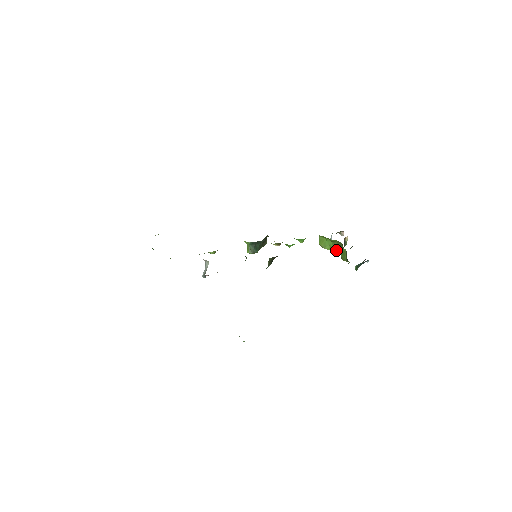
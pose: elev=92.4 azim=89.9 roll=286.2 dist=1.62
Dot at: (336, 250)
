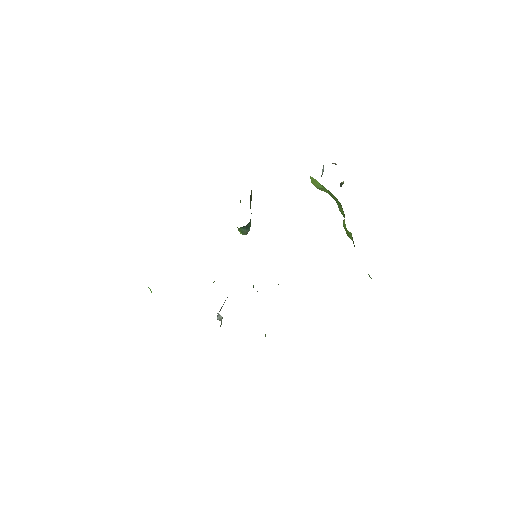
Dot at: (334, 199)
